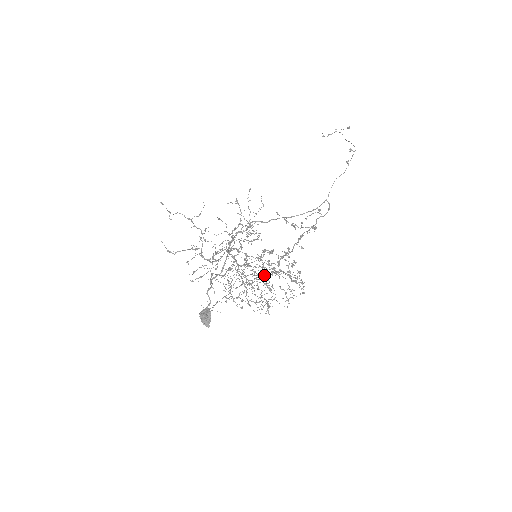
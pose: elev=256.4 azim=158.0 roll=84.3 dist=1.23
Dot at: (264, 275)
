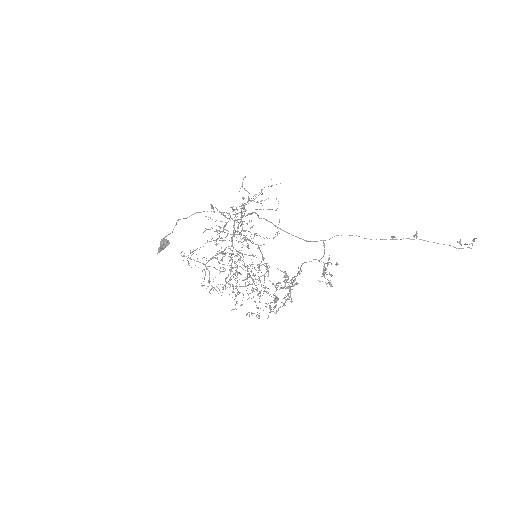
Dot at: occluded
